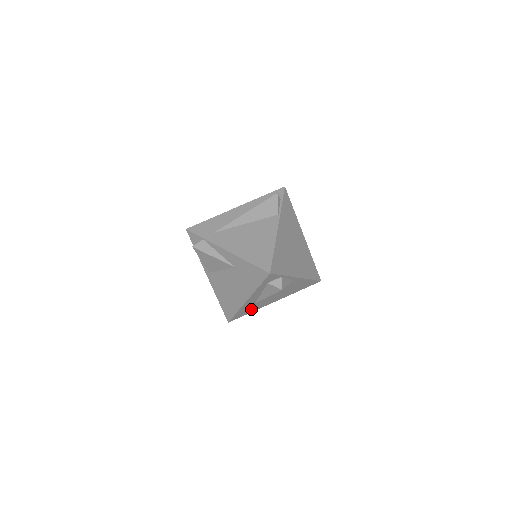
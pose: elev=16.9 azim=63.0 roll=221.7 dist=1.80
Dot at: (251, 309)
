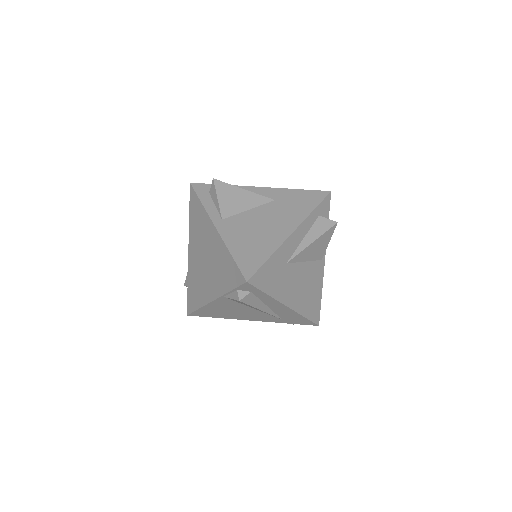
Dot at: (274, 281)
